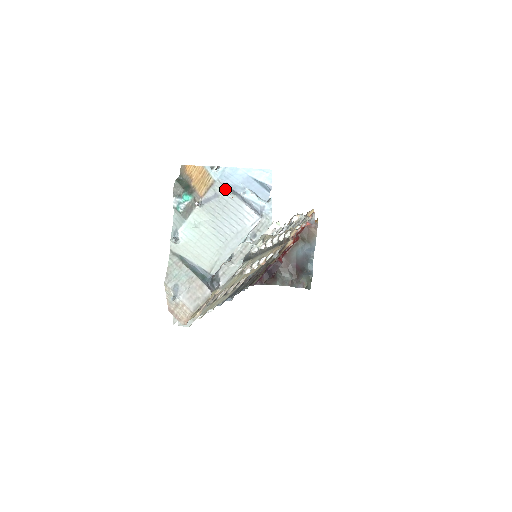
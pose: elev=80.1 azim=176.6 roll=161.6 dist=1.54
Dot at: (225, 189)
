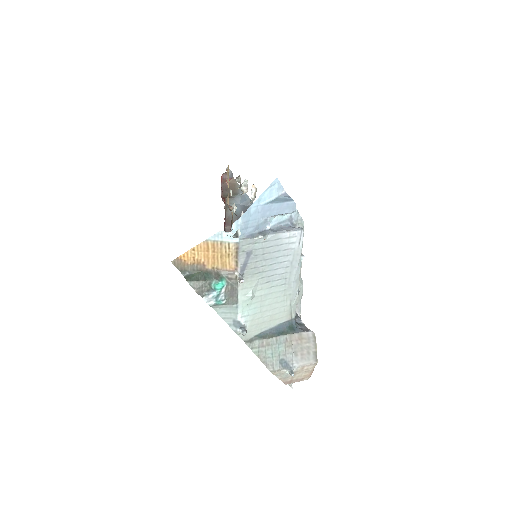
Dot at: (253, 240)
